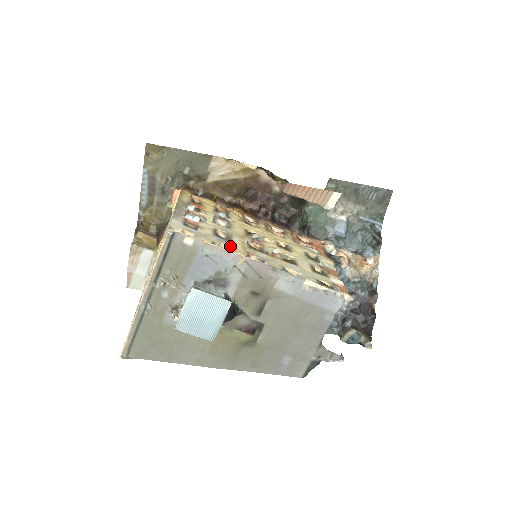
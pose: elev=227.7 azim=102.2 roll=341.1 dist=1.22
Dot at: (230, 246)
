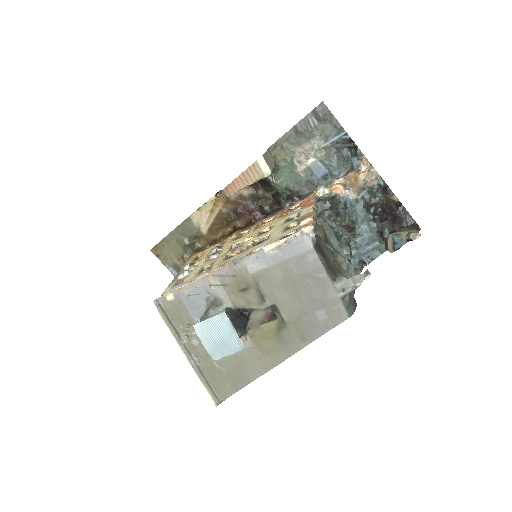
Dot at: (204, 273)
